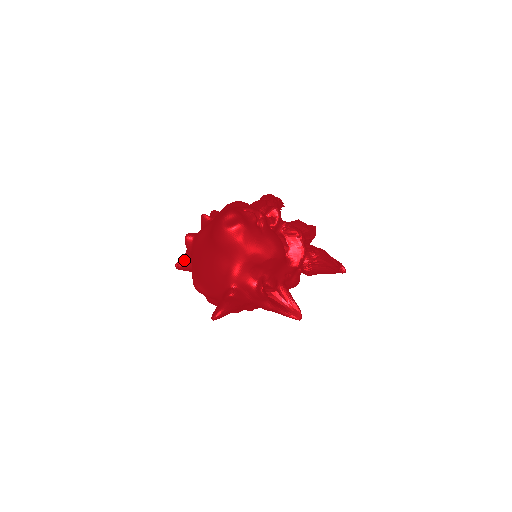
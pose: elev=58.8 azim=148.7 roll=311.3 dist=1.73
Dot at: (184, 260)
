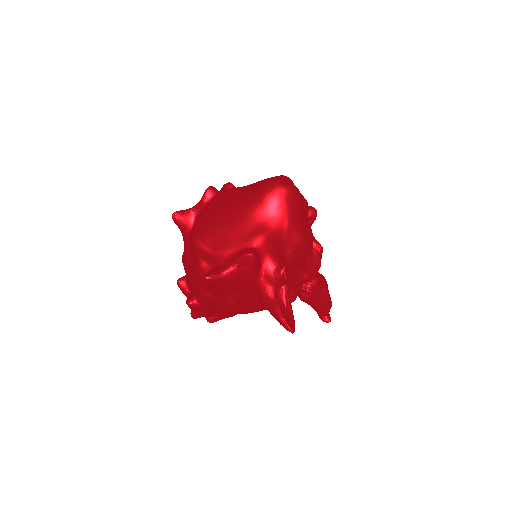
Dot at: (187, 212)
